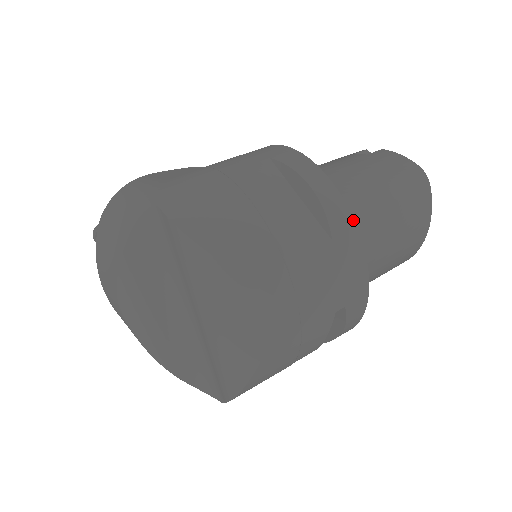
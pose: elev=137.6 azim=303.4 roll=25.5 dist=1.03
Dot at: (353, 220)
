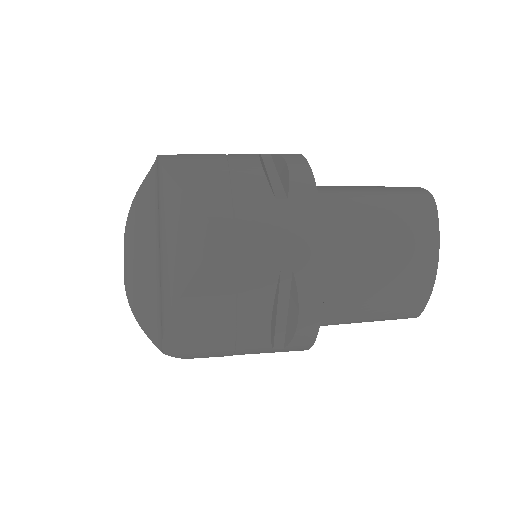
Dot at: (316, 191)
